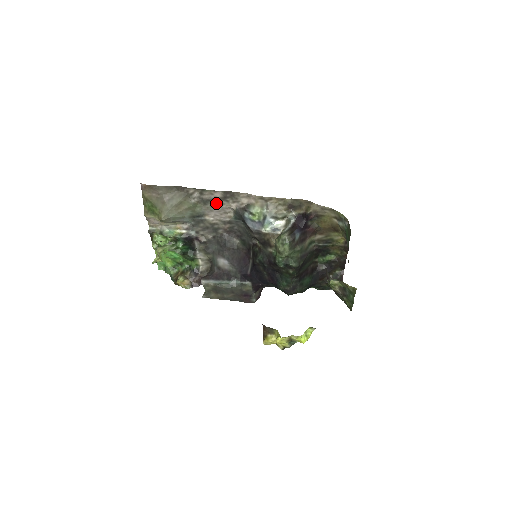
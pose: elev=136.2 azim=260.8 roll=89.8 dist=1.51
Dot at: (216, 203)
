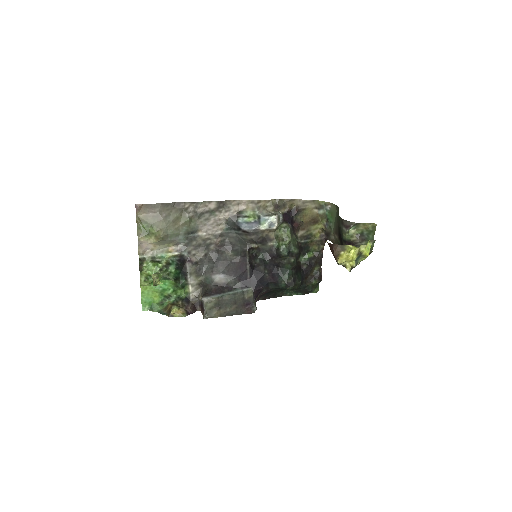
Dot at: (209, 216)
